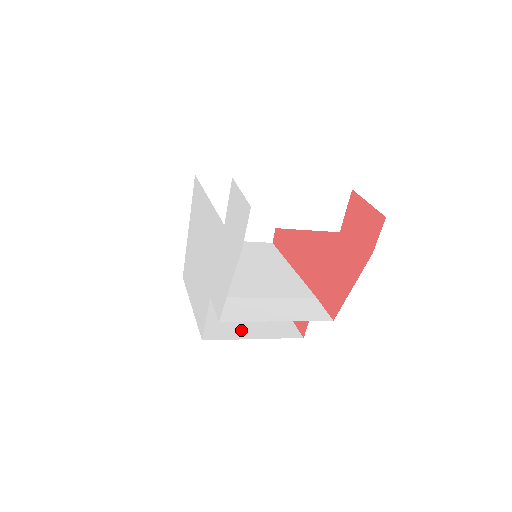
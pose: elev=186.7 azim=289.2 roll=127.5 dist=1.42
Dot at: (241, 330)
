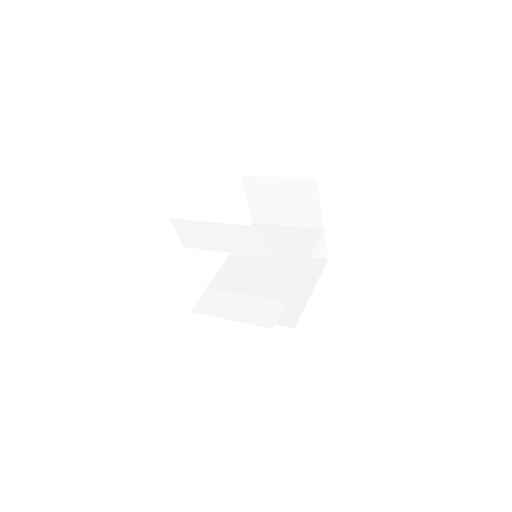
Dot at: occluded
